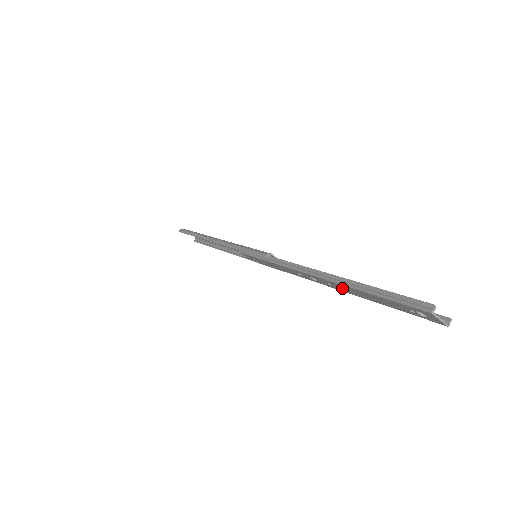
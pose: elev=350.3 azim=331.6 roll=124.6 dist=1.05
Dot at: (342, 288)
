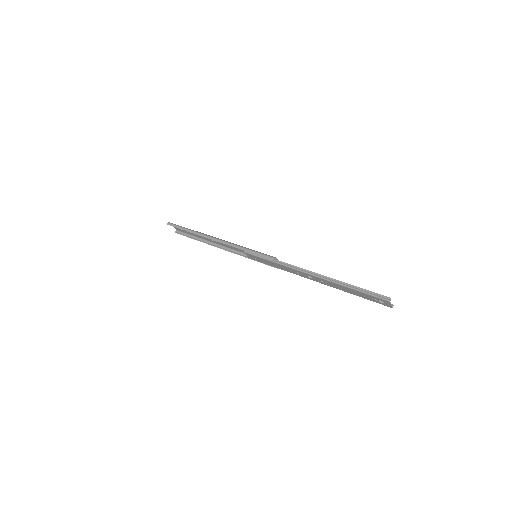
Dot at: (331, 284)
